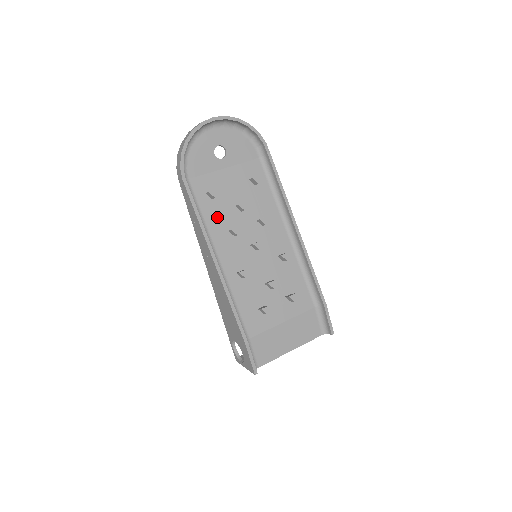
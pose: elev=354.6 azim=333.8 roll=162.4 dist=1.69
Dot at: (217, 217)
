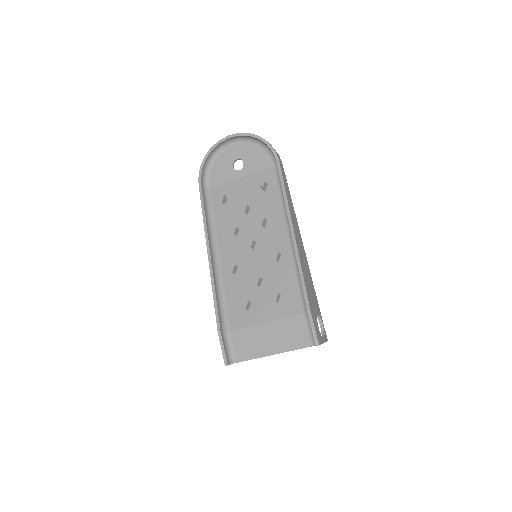
Dot at: (226, 220)
